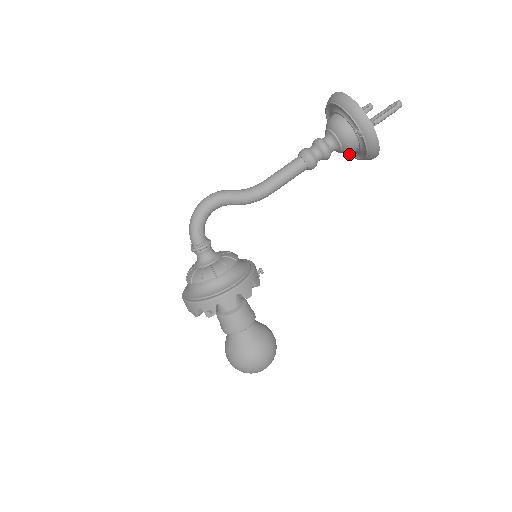
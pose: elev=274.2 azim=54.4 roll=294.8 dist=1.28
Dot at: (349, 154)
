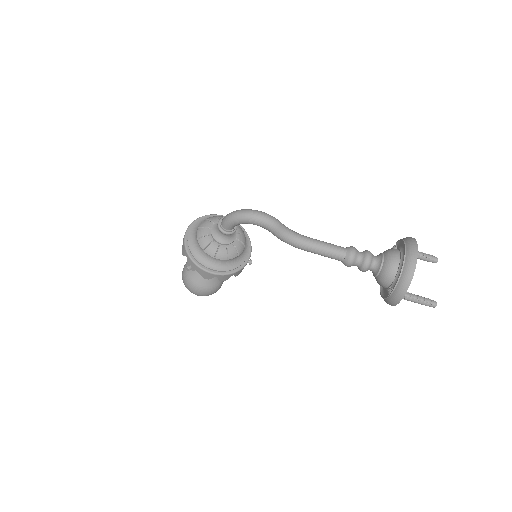
Dot at: occluded
